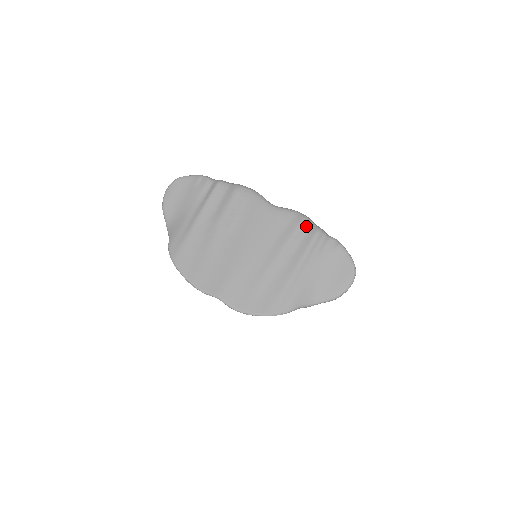
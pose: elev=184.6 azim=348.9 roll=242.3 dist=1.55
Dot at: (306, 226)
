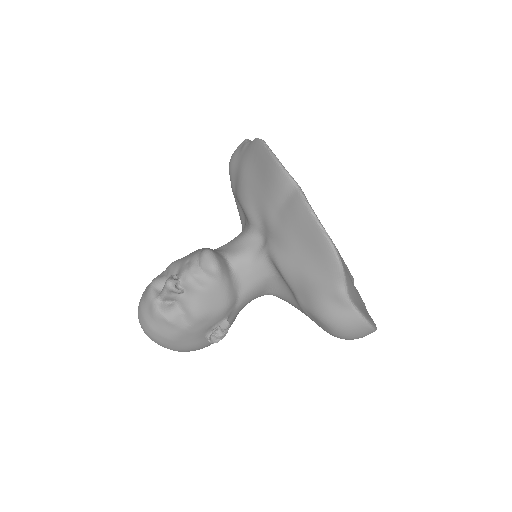
Dot at: occluded
